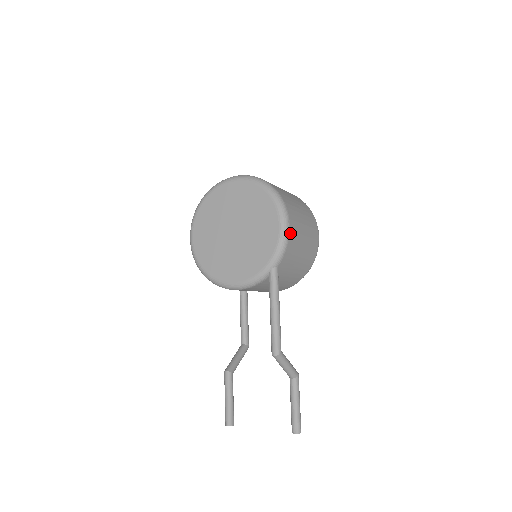
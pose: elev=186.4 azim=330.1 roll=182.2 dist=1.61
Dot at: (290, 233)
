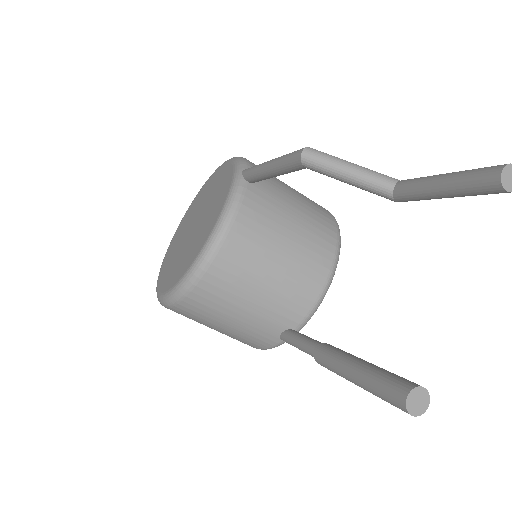
Dot at: occluded
